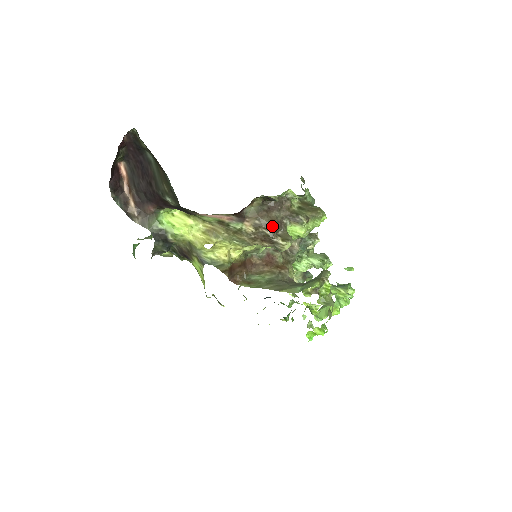
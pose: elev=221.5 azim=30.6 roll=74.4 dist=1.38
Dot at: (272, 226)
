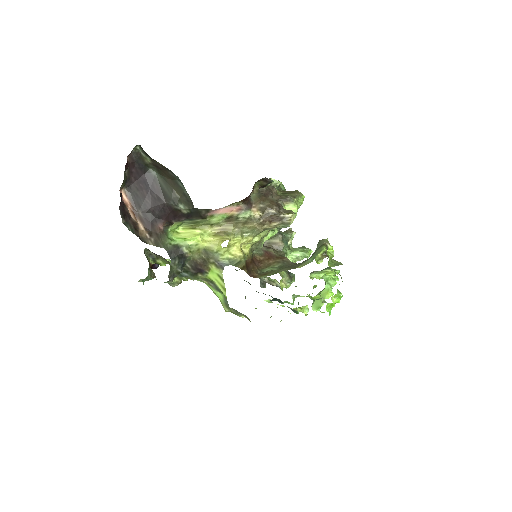
Dot at: (275, 205)
